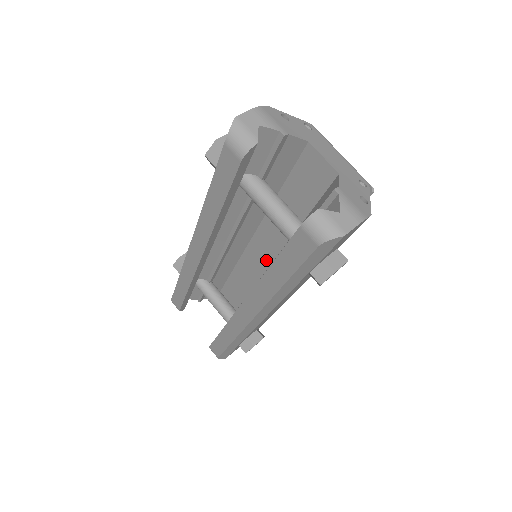
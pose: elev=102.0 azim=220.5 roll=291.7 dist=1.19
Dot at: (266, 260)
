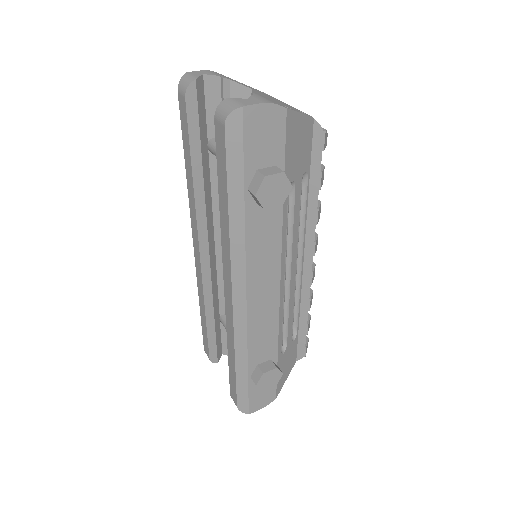
Dot at: occluded
